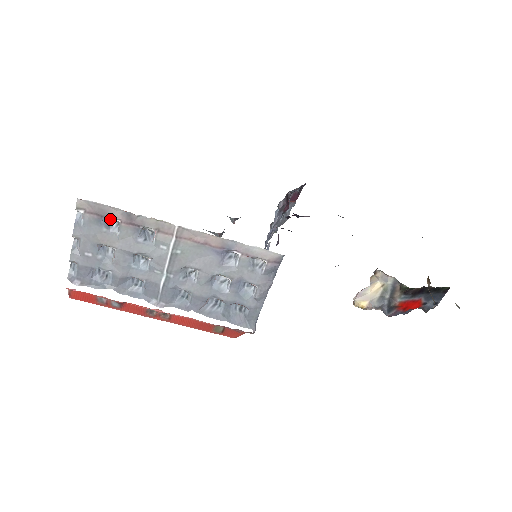
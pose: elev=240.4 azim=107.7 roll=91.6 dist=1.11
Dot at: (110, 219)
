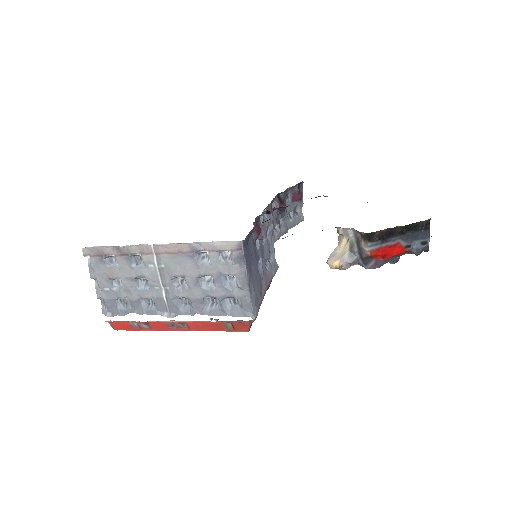
Dot at: (108, 256)
